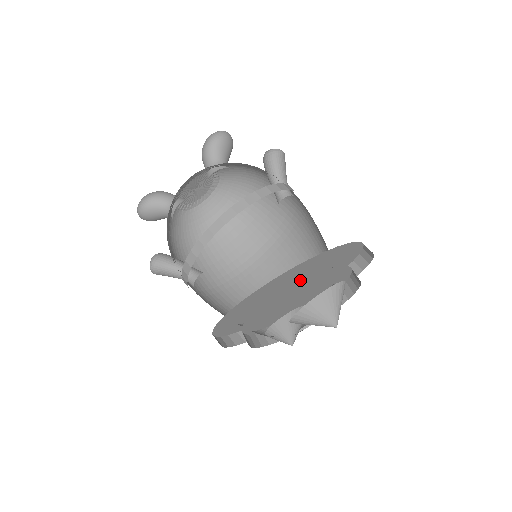
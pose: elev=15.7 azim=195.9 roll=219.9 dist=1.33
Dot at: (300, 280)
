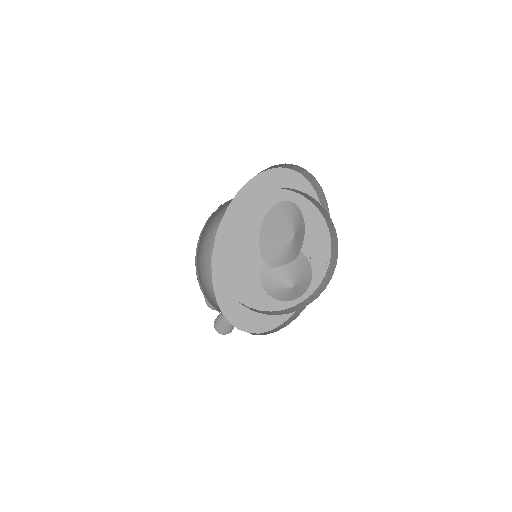
Dot at: occluded
